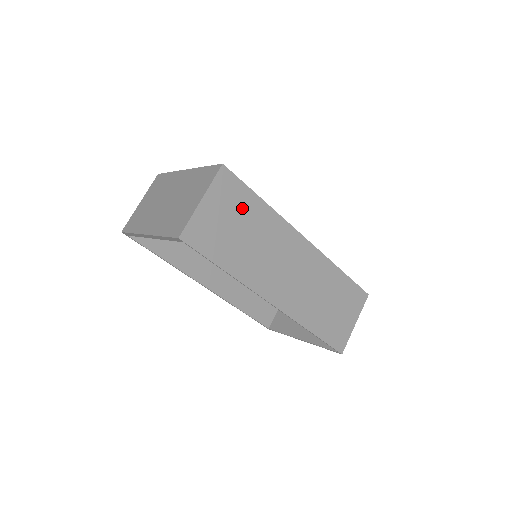
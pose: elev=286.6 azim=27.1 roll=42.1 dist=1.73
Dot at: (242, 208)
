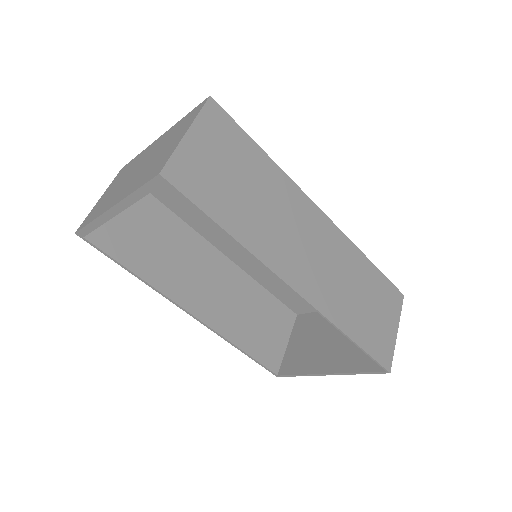
Dot at: (240, 155)
